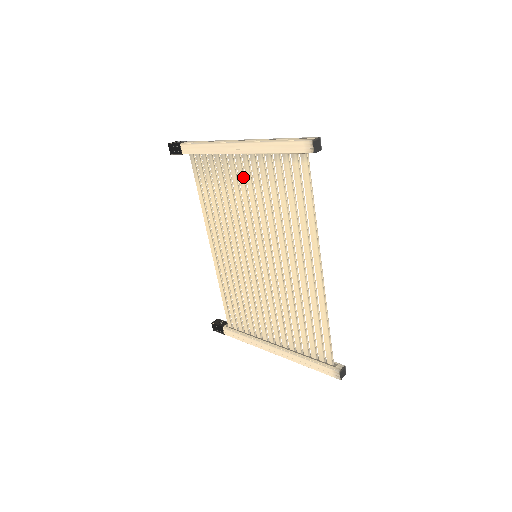
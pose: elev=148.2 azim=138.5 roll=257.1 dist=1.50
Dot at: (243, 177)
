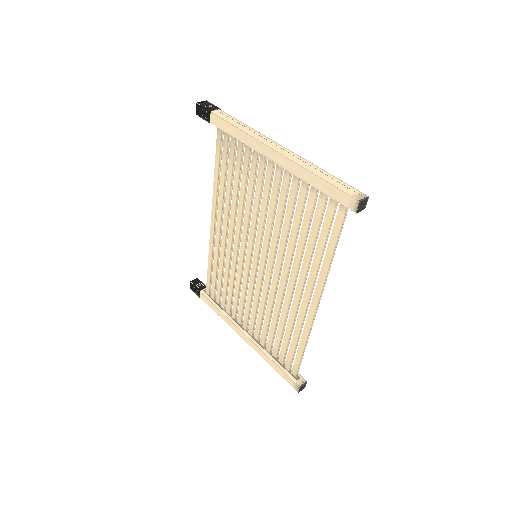
Dot at: (270, 183)
